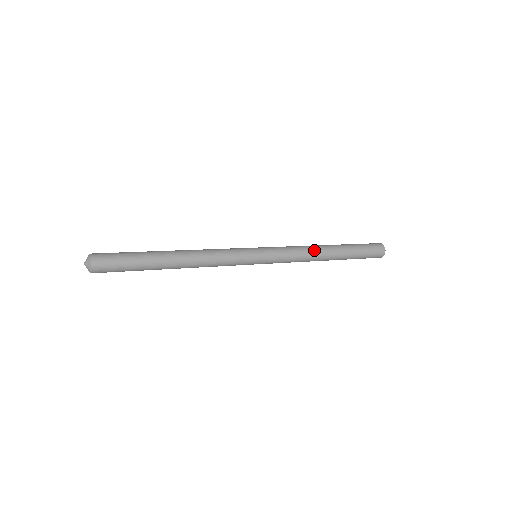
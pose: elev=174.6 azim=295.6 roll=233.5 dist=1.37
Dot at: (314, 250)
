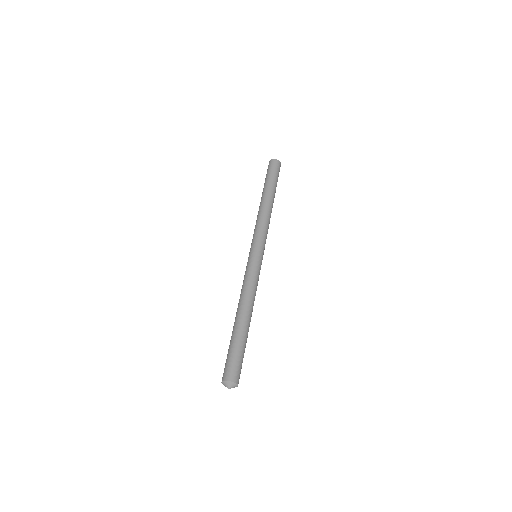
Dot at: occluded
